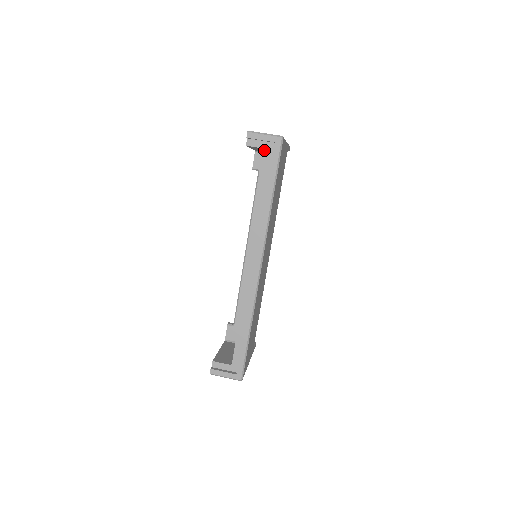
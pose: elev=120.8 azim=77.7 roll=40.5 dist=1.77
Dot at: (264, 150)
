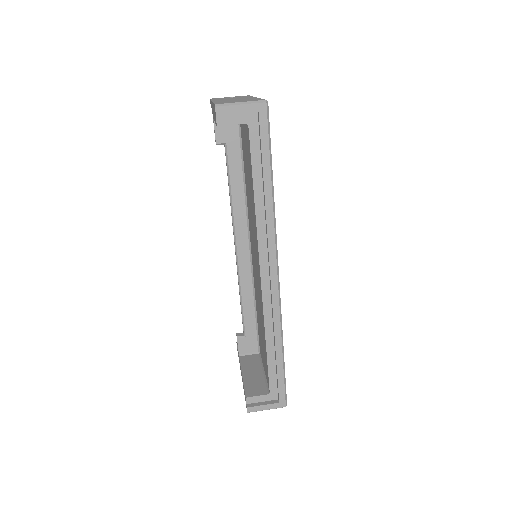
Dot at: occluded
